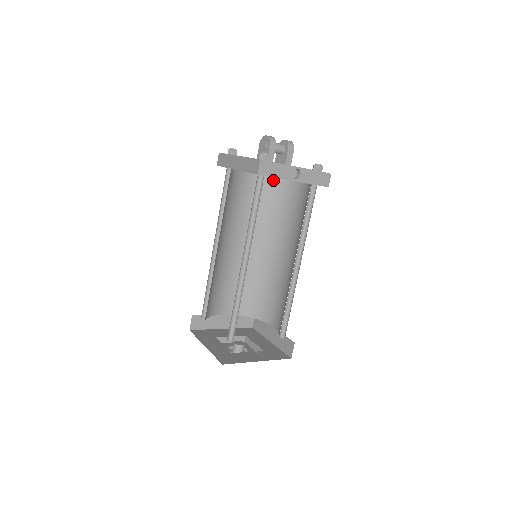
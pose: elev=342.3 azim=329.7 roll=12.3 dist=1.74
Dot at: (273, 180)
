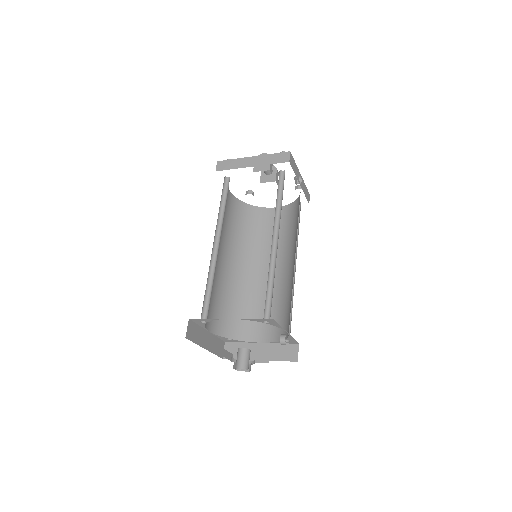
Dot at: (245, 206)
